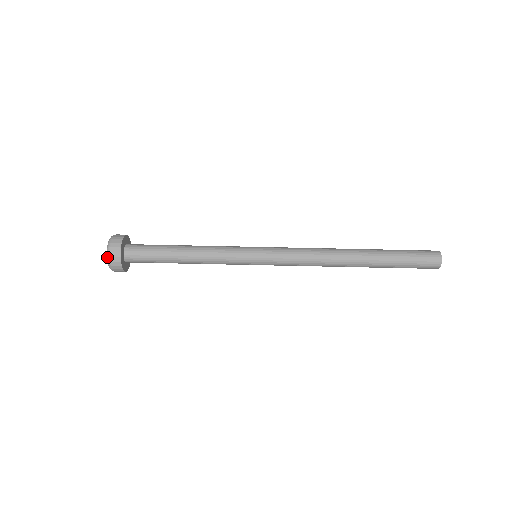
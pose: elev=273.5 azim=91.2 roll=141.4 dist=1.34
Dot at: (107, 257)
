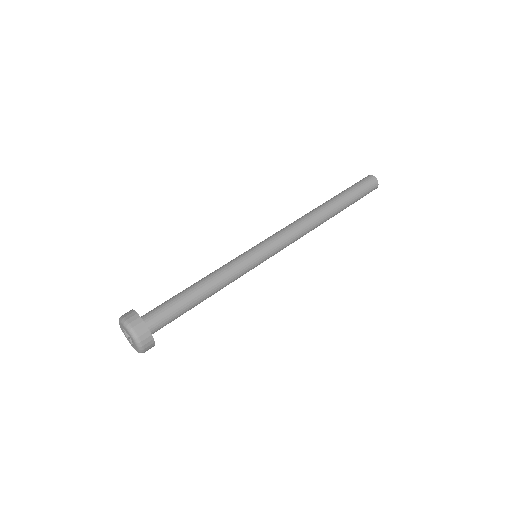
Dot at: (129, 331)
